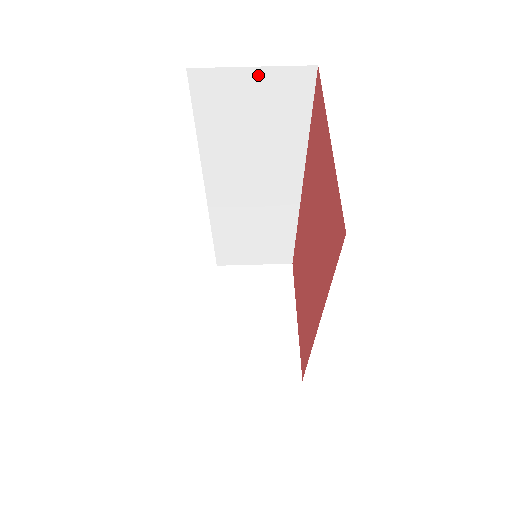
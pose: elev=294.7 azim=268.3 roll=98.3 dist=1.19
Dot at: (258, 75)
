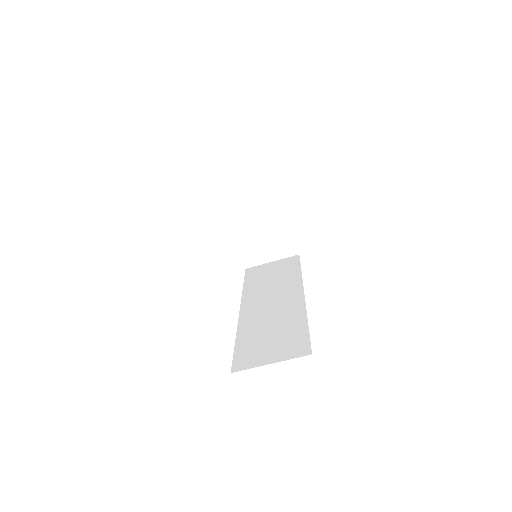
Dot at: occluded
